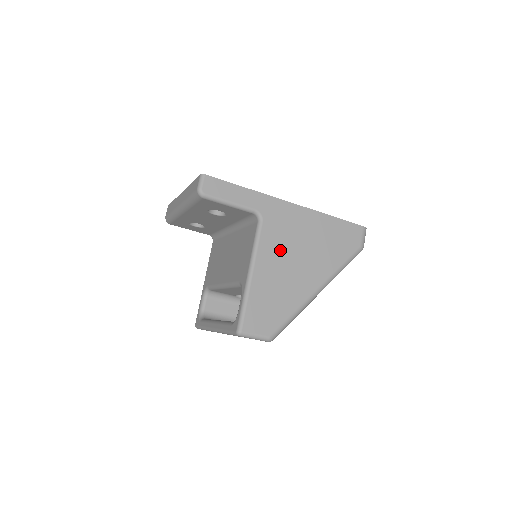
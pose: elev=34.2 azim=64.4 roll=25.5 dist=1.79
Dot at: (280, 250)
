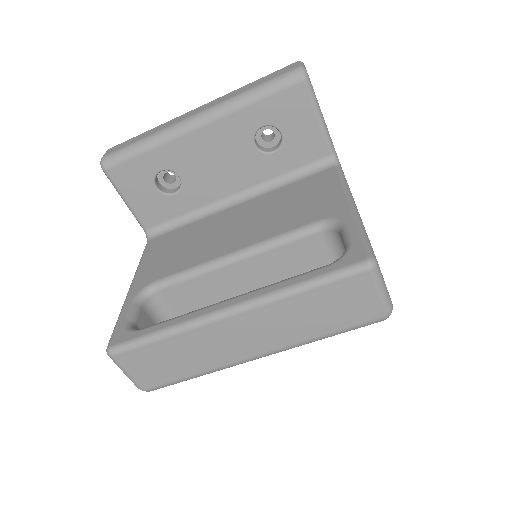
Dot at: occluded
